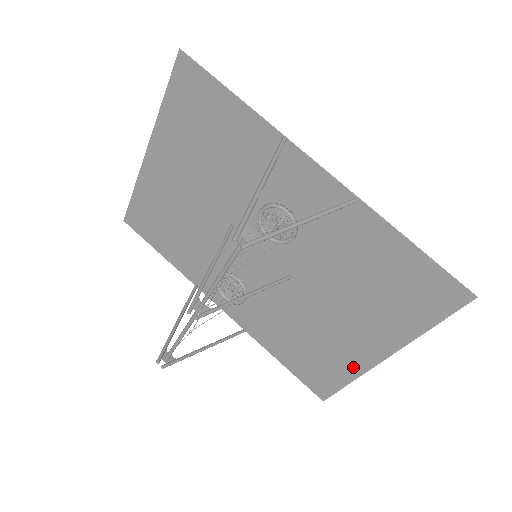
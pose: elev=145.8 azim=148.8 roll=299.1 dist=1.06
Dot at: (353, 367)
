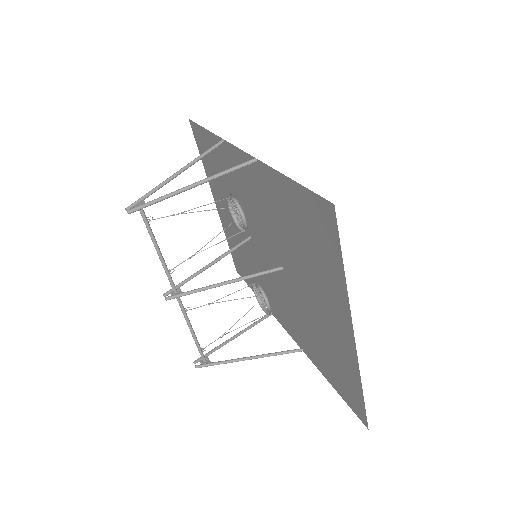
Dot at: (351, 363)
